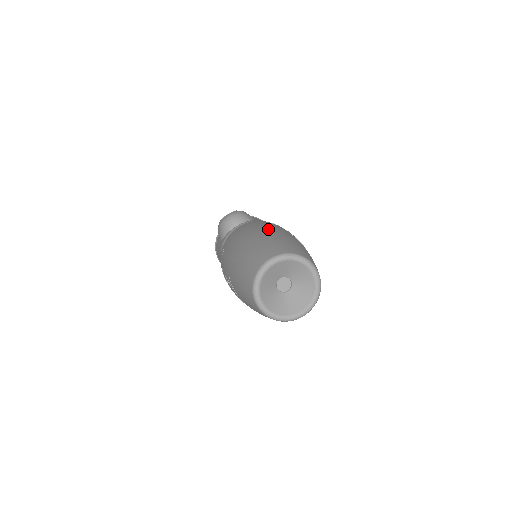
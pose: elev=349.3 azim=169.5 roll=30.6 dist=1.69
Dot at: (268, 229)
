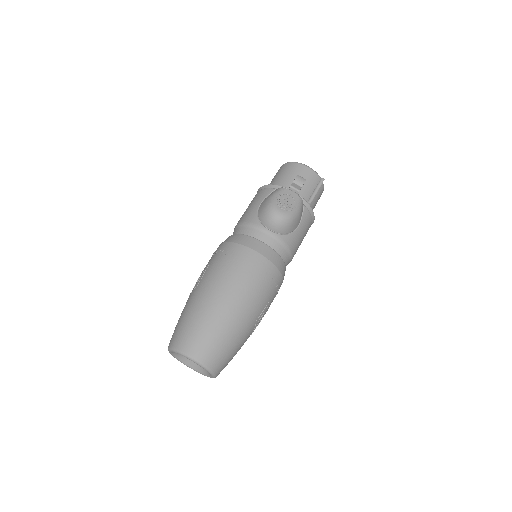
Dot at: (244, 308)
